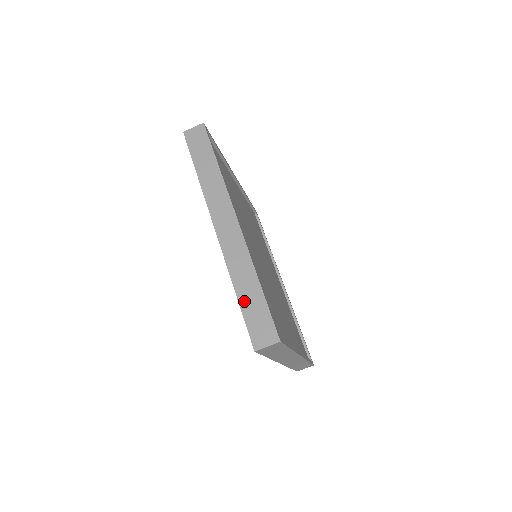
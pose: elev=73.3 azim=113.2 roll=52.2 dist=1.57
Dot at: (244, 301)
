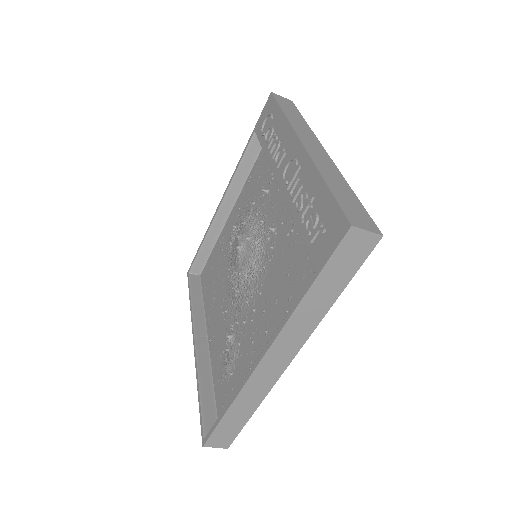
Dot at: (228, 418)
